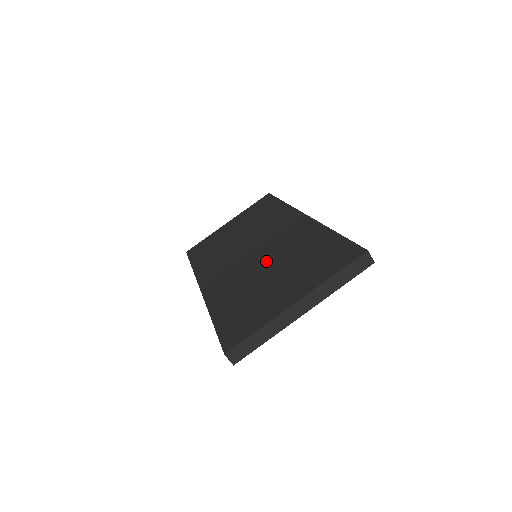
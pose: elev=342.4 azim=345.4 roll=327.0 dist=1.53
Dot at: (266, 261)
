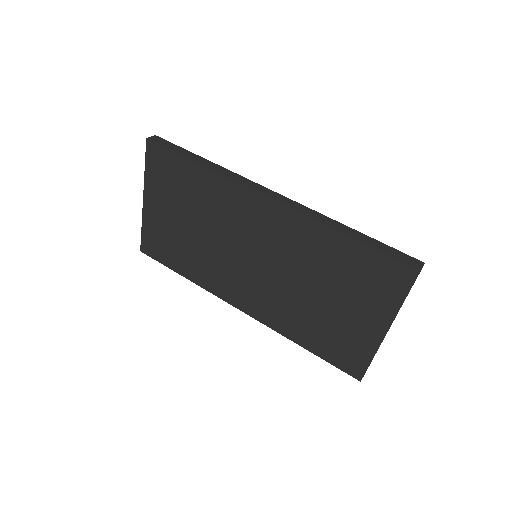
Dot at: (291, 277)
